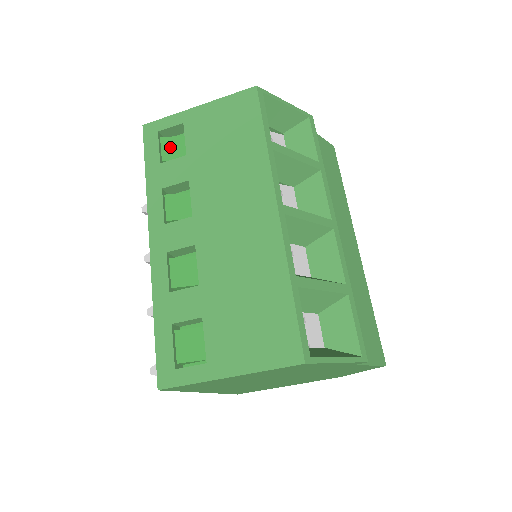
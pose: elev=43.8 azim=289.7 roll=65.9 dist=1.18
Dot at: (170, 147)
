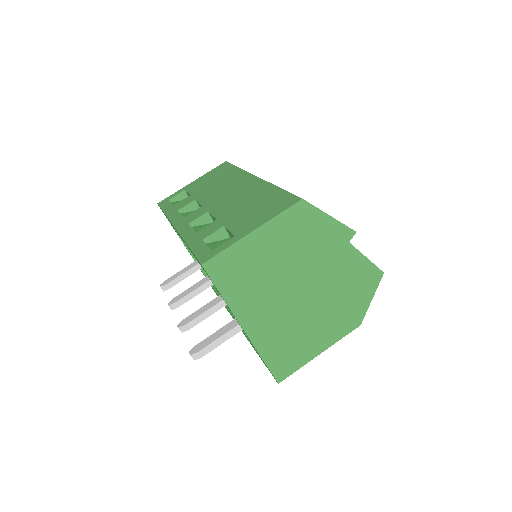
Dot at: occluded
